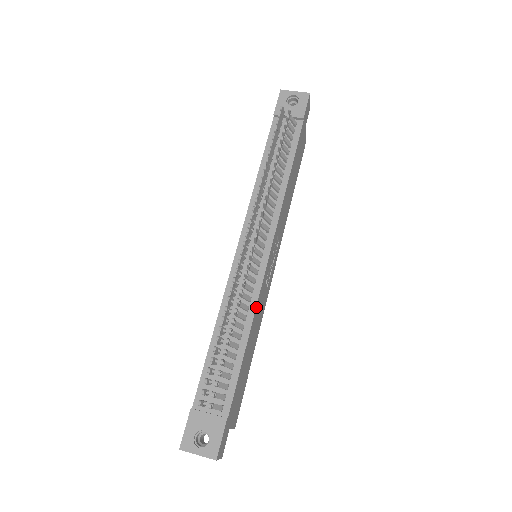
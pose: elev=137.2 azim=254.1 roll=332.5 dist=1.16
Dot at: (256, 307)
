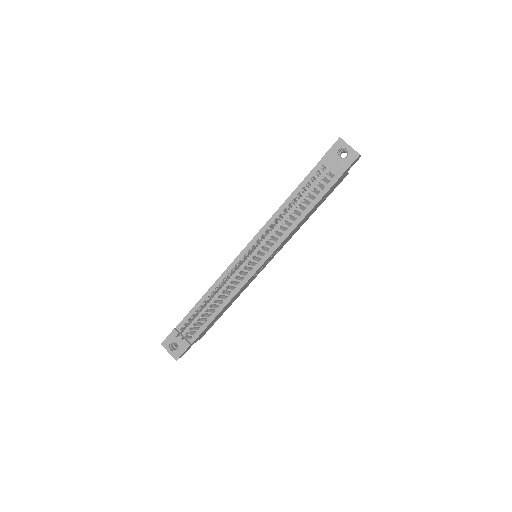
Dot at: (236, 294)
